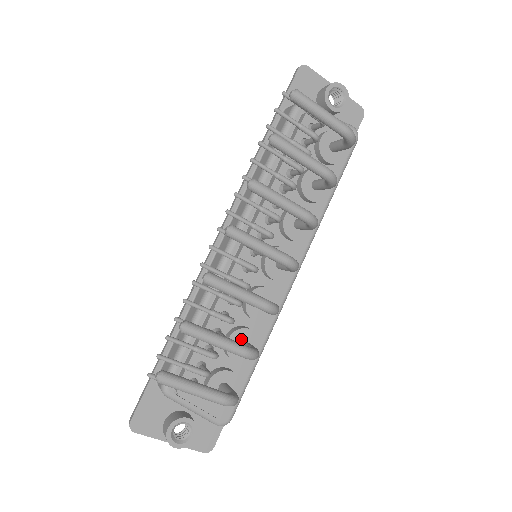
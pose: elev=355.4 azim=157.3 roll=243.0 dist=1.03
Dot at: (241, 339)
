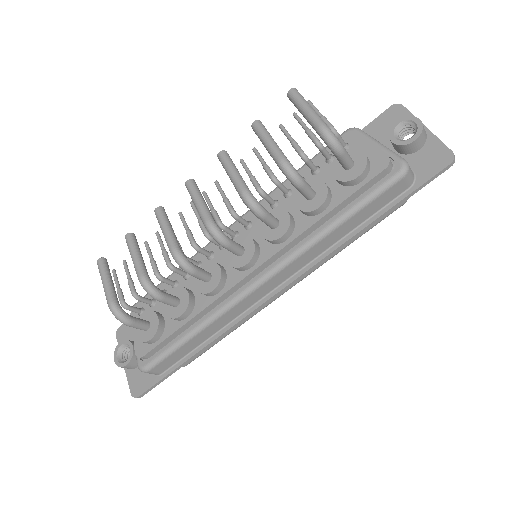
Dot at: (178, 296)
